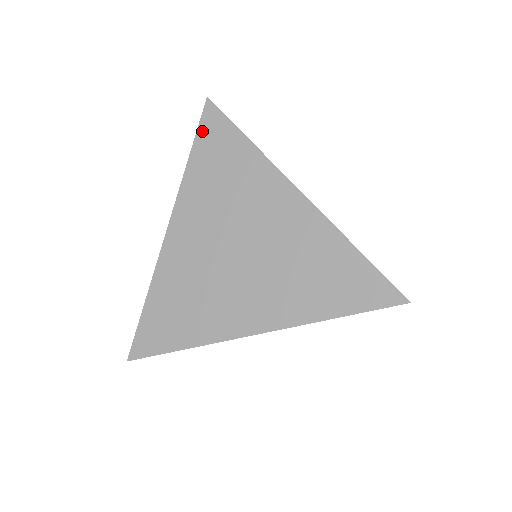
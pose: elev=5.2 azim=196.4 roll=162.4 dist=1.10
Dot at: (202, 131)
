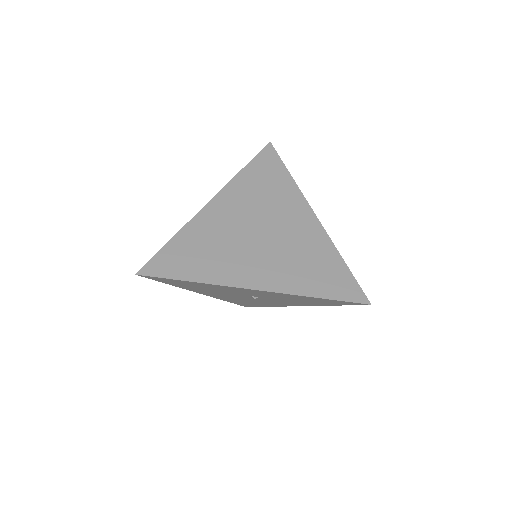
Dot at: (260, 157)
